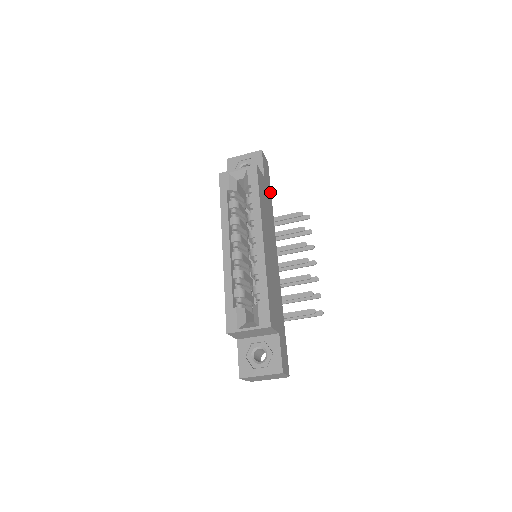
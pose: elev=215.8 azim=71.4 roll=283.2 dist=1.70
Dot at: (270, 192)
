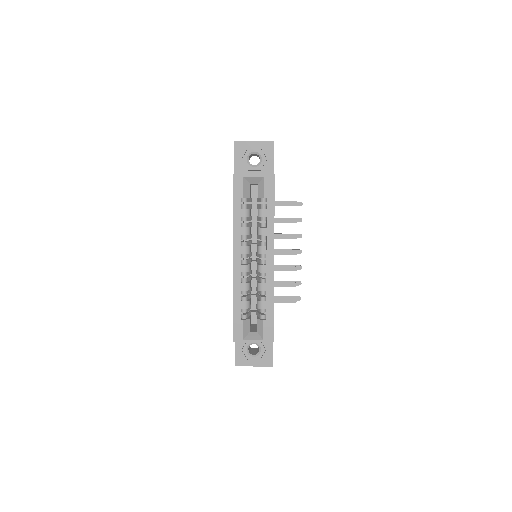
Dot at: occluded
